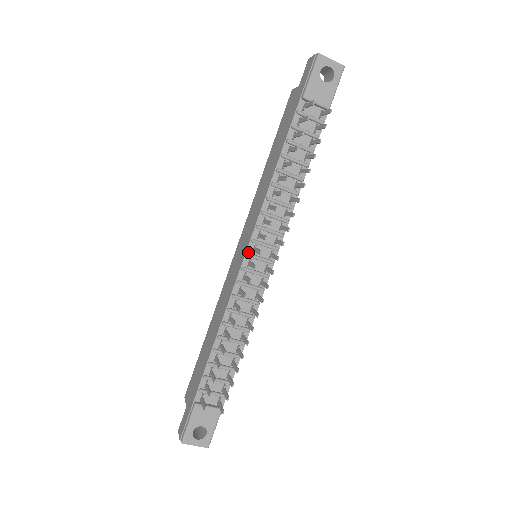
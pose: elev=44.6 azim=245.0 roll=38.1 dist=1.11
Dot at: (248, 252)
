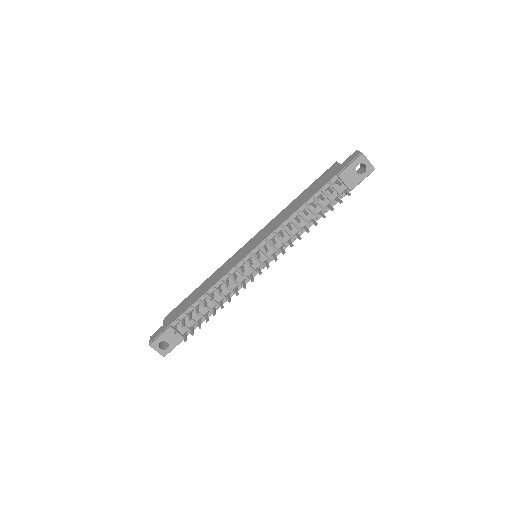
Dot at: (252, 252)
